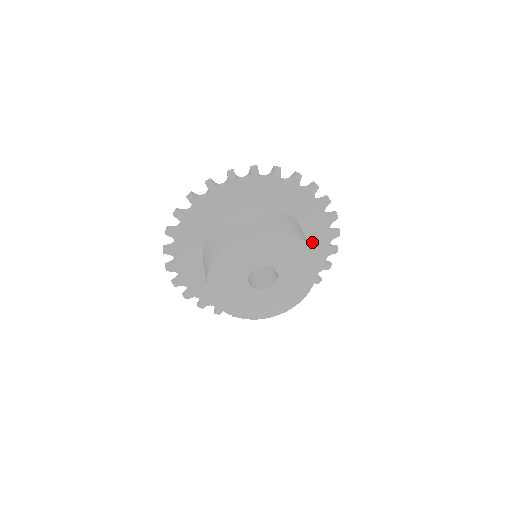
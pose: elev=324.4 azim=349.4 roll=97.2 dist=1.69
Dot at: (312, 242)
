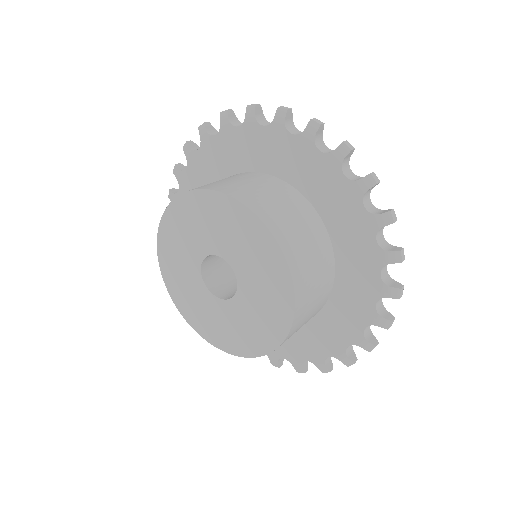
Dot at: (316, 191)
